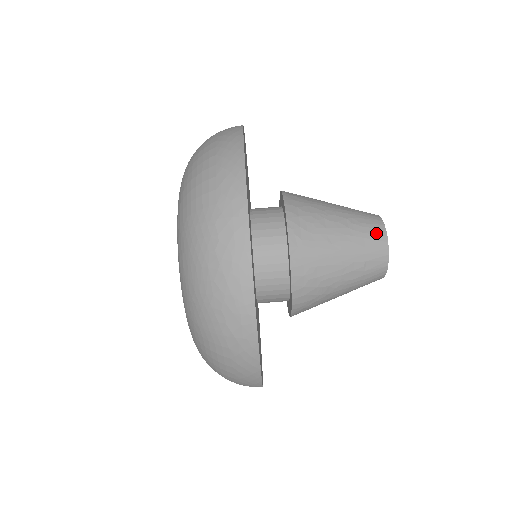
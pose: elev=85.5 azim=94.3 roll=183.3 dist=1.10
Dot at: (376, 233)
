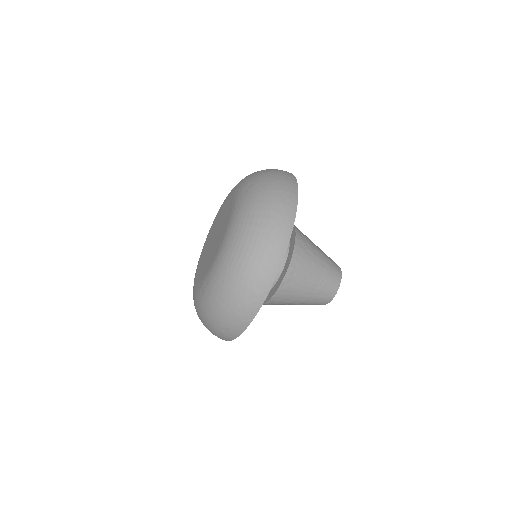
Dot at: (331, 291)
